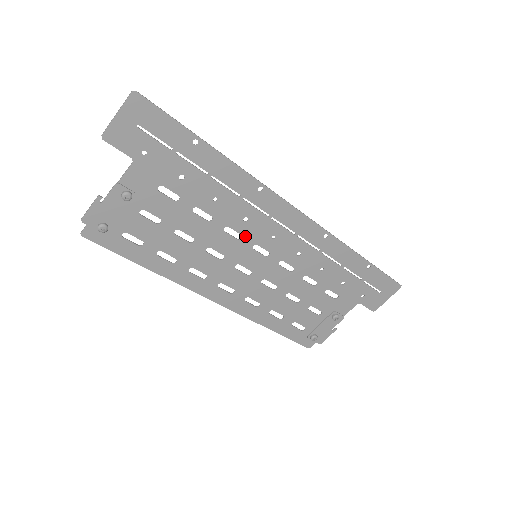
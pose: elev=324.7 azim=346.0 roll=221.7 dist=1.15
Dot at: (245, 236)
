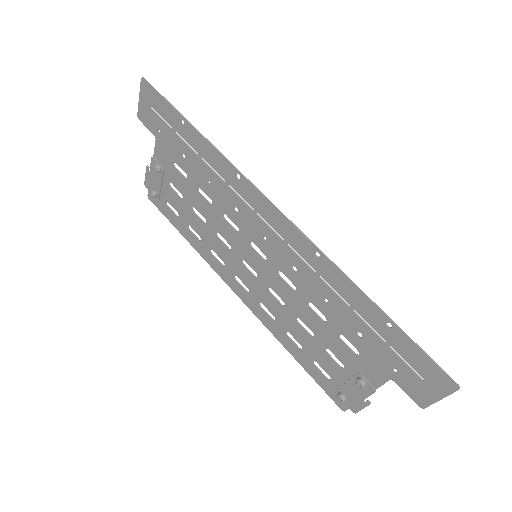
Dot at: (241, 229)
